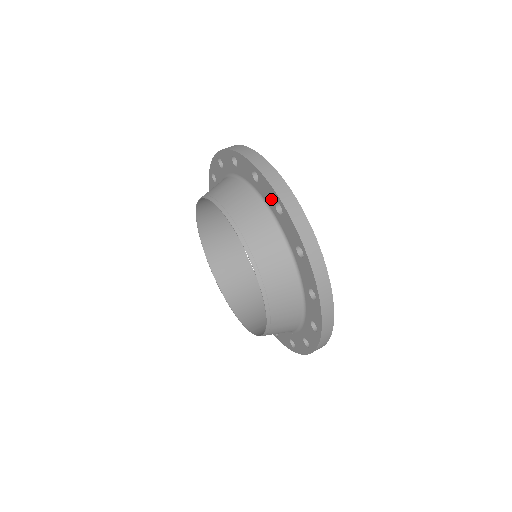
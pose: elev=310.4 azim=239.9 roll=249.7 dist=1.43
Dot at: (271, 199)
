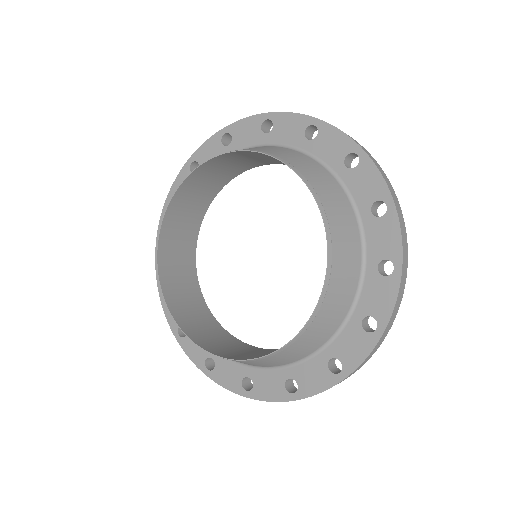
Dot at: (216, 149)
